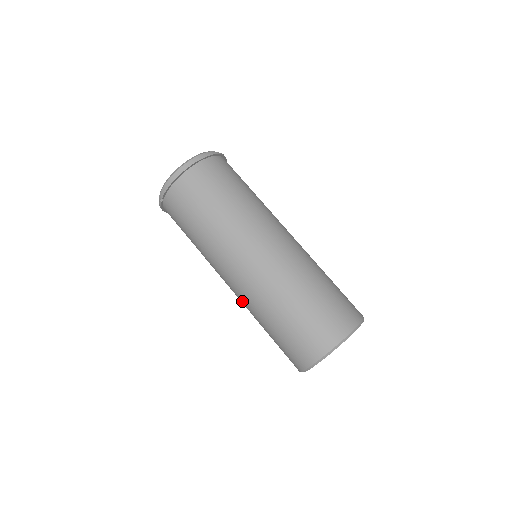
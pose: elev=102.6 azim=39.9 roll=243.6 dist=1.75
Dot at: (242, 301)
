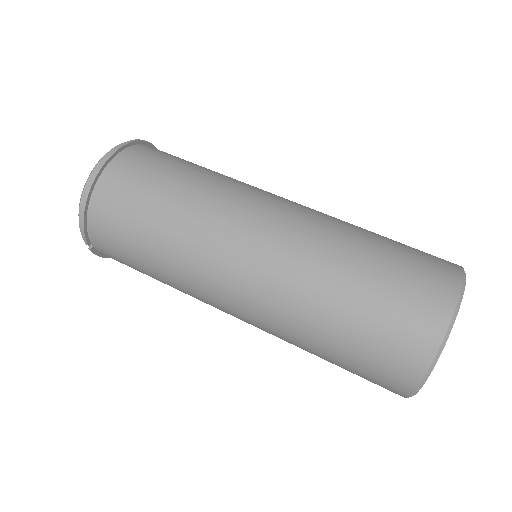
Dot at: occluded
